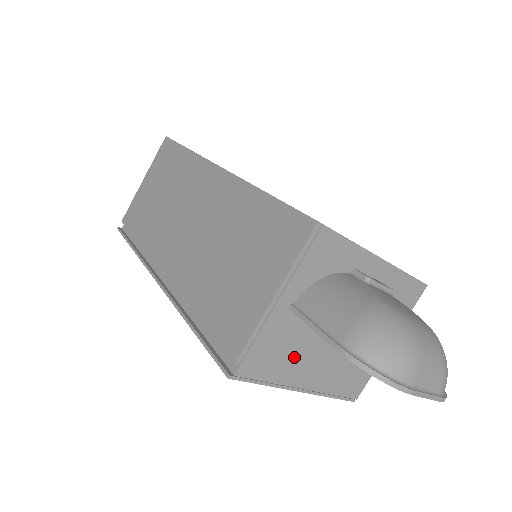
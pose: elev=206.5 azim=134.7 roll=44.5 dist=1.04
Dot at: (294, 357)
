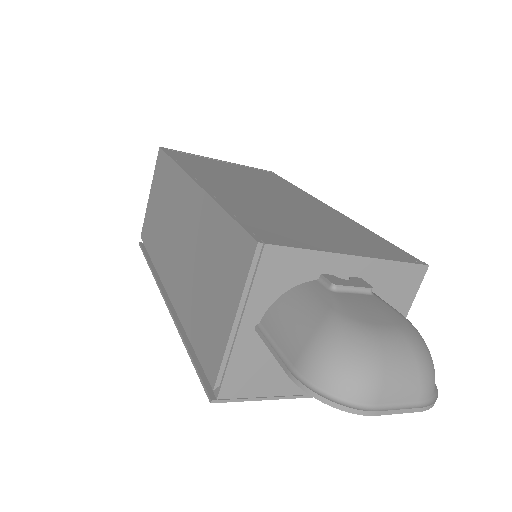
Dot at: (280, 369)
